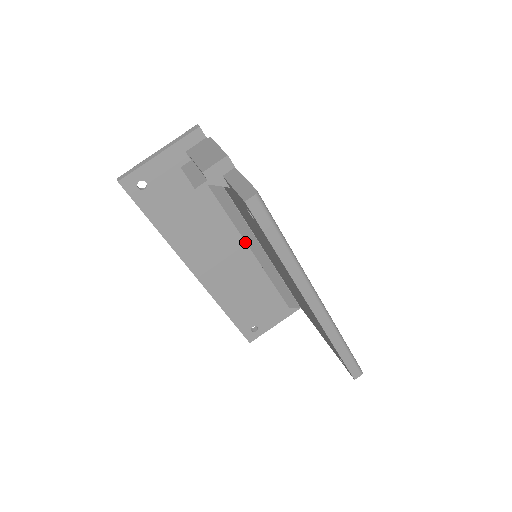
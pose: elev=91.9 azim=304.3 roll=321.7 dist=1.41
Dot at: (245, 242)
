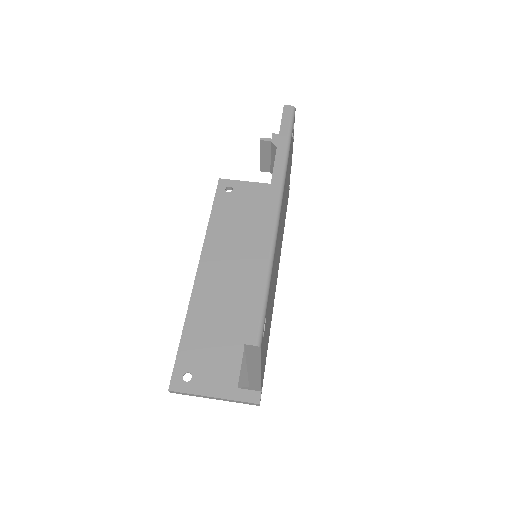
Dot at: occluded
